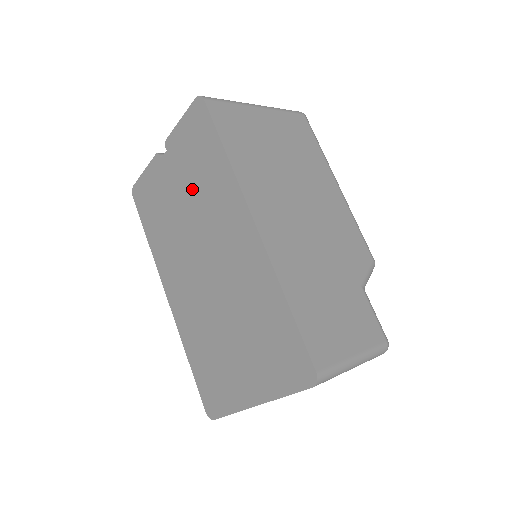
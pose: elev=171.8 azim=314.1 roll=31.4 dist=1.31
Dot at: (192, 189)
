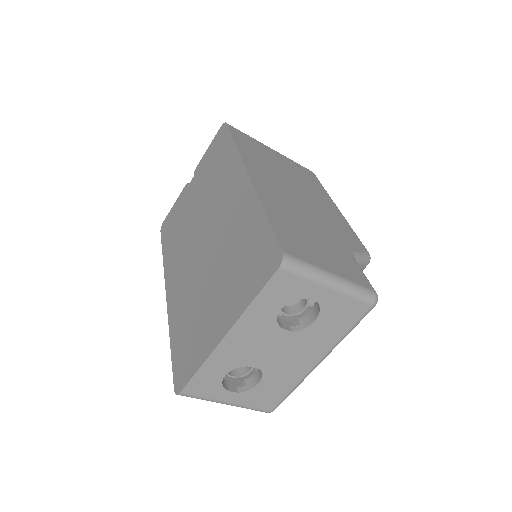
Dot at: (206, 187)
